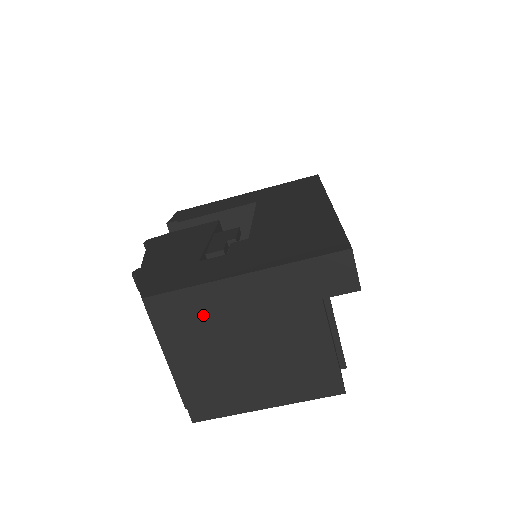
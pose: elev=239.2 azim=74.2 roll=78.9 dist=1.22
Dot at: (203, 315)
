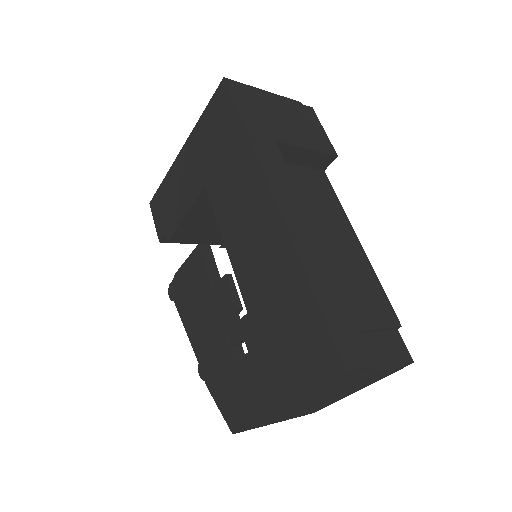
Dot at: (277, 416)
